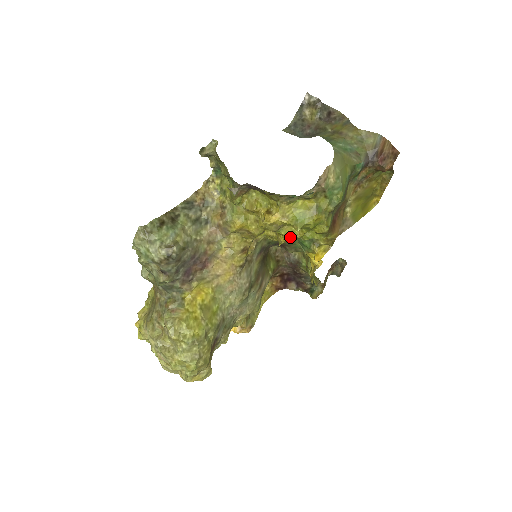
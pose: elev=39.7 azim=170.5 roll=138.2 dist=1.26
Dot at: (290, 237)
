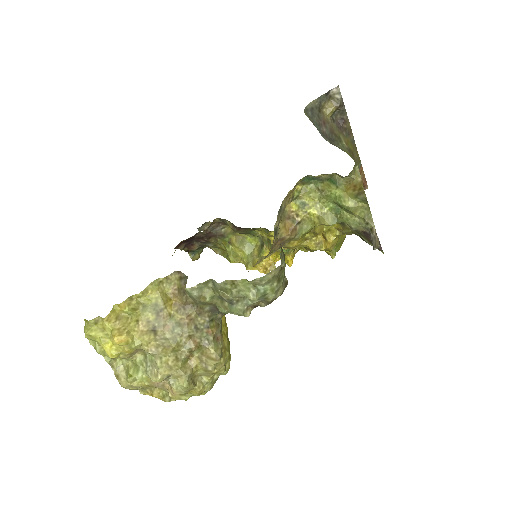
Dot at: occluded
